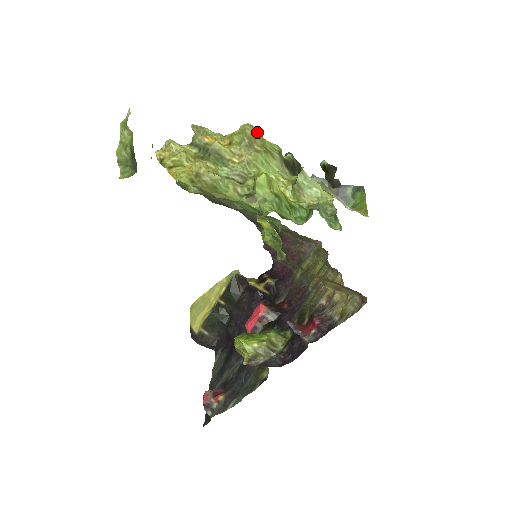
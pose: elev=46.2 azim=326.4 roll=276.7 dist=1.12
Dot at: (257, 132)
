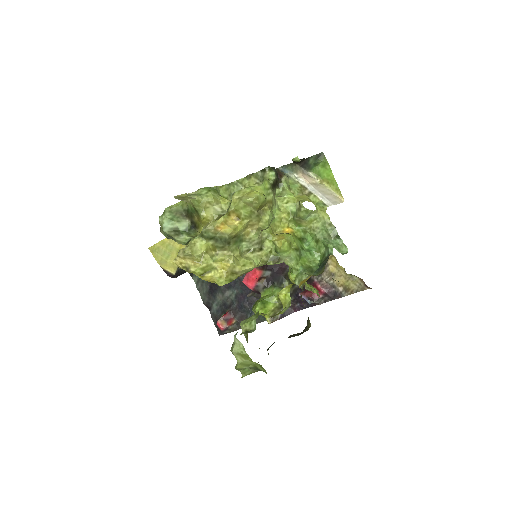
Dot at: (262, 198)
